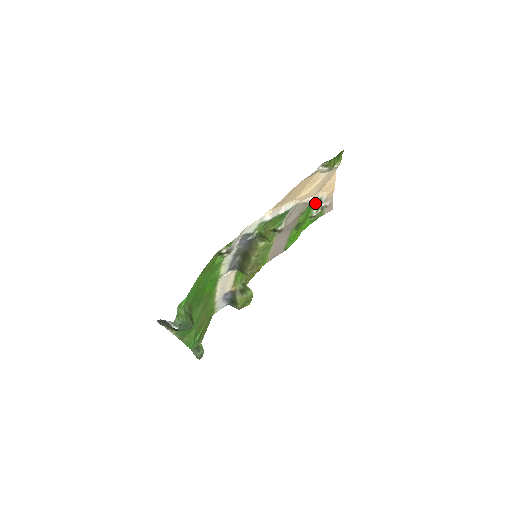
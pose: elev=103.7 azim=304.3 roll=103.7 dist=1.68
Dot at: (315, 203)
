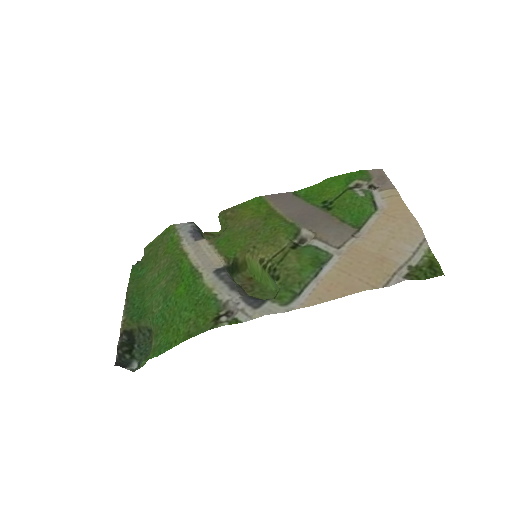
Dot at: (367, 203)
